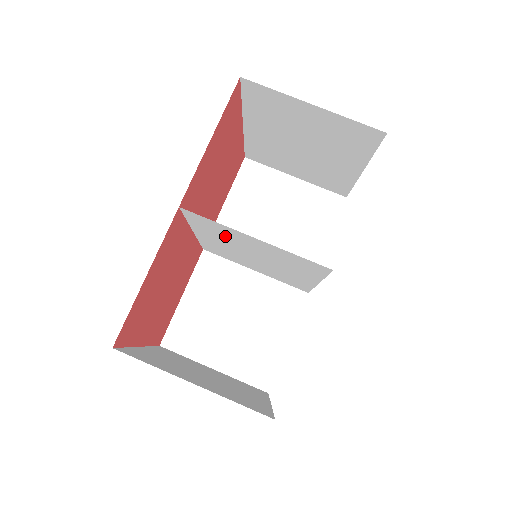
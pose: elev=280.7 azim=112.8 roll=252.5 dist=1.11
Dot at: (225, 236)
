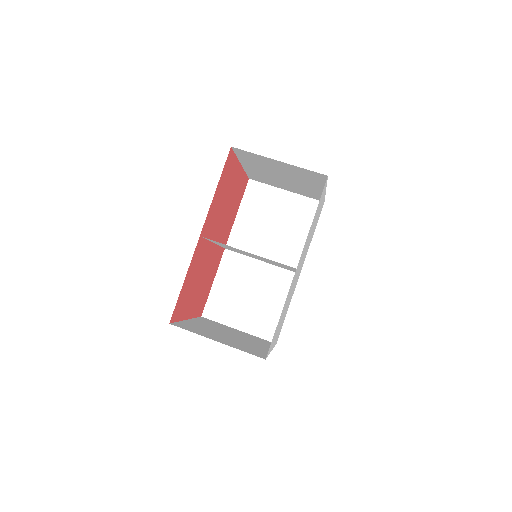
Dot at: occluded
